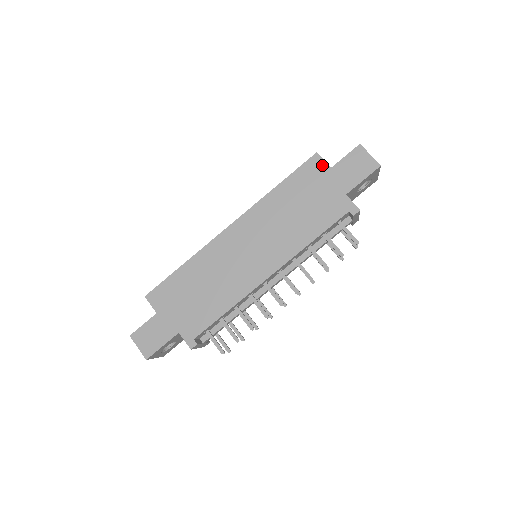
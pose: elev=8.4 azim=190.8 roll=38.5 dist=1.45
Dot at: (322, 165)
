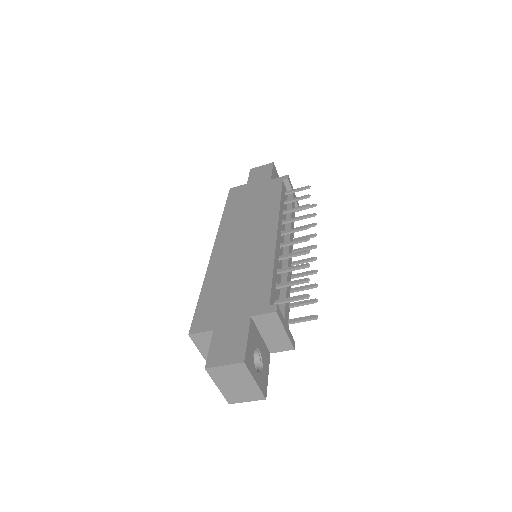
Dot at: (240, 187)
